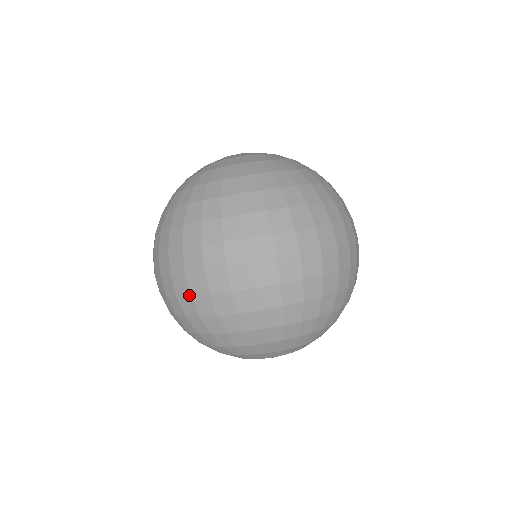
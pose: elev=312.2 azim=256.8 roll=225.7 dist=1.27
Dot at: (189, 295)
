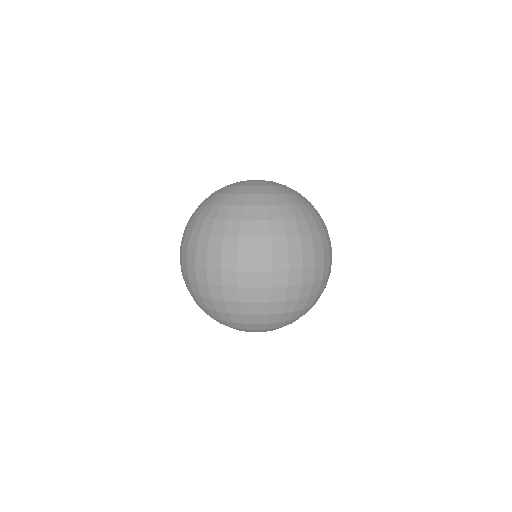
Dot at: (196, 281)
